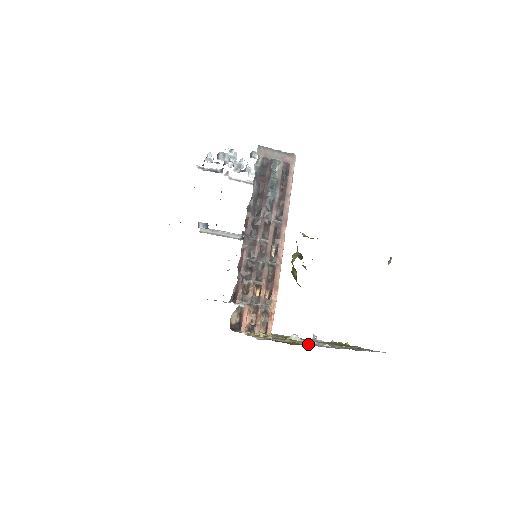
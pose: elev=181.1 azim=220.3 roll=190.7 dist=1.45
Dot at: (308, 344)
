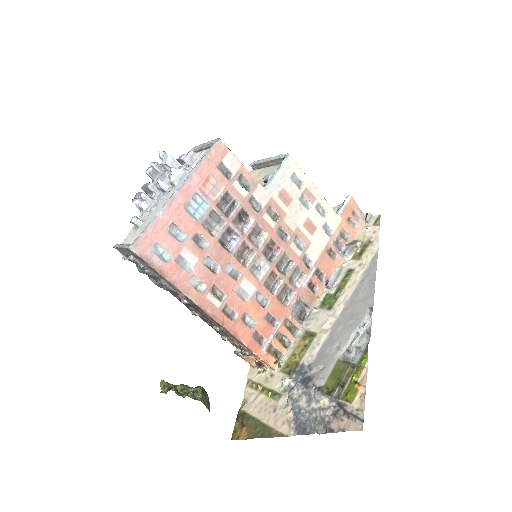
Dot at: (267, 417)
